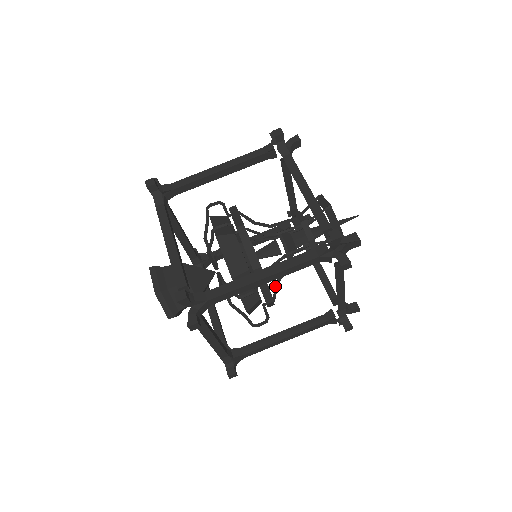
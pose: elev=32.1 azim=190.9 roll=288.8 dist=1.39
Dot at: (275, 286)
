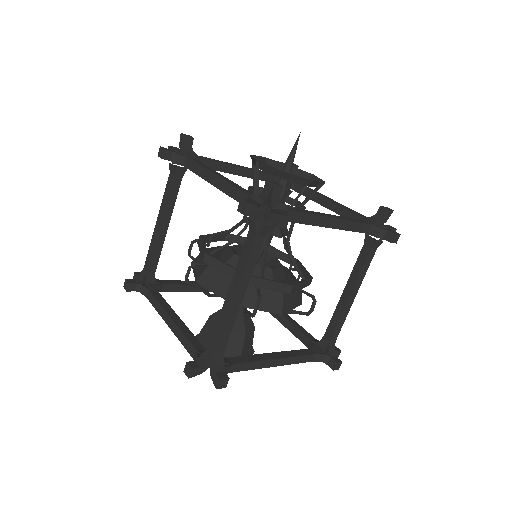
Dot at: occluded
